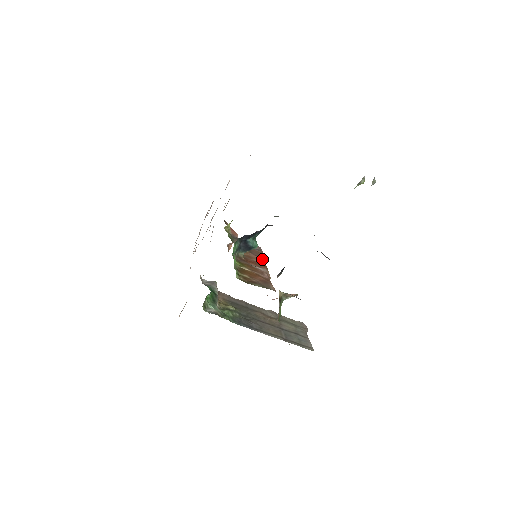
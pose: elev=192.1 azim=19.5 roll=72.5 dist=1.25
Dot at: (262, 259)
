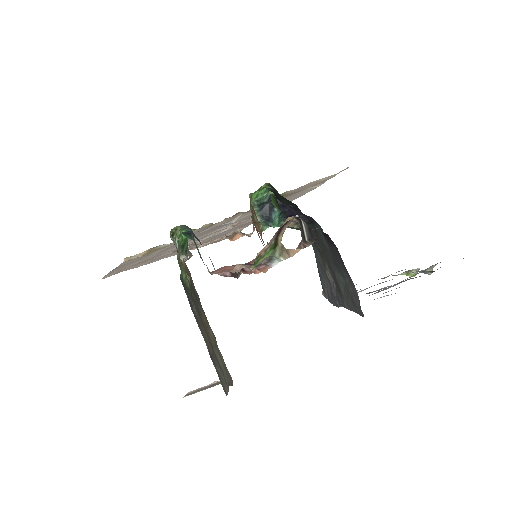
Dot at: occluded
